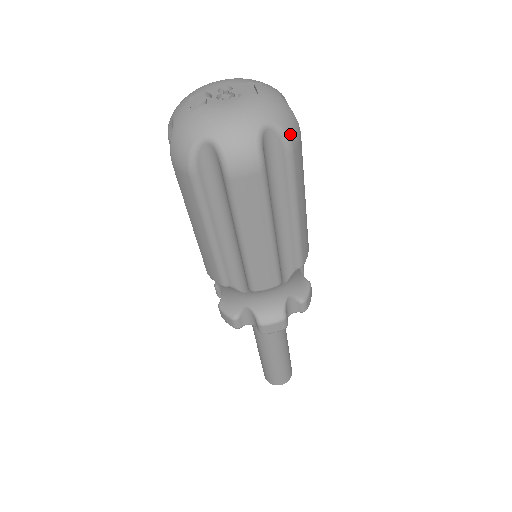
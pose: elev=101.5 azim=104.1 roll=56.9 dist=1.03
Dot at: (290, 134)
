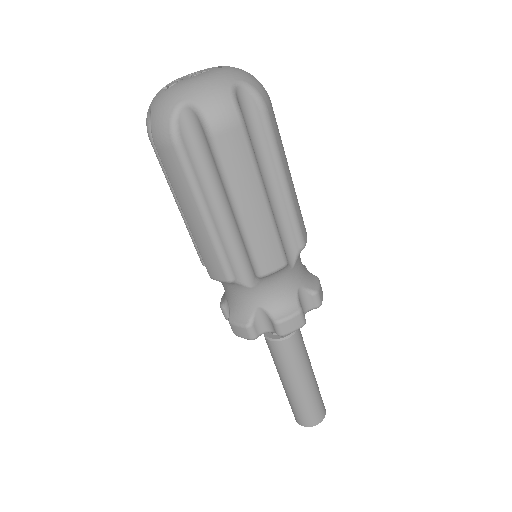
Dot at: (261, 93)
